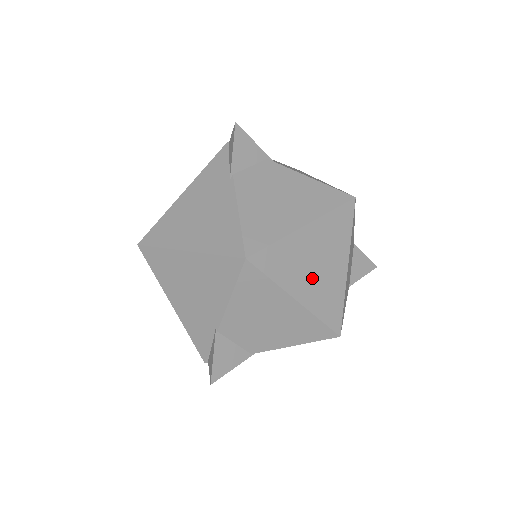
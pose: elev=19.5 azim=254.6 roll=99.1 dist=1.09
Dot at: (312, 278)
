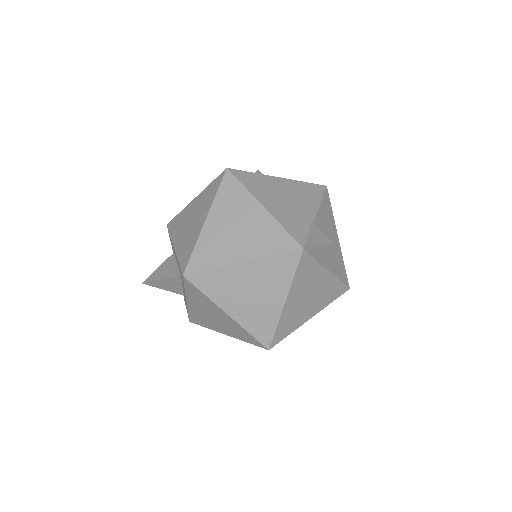
Dot at: occluded
